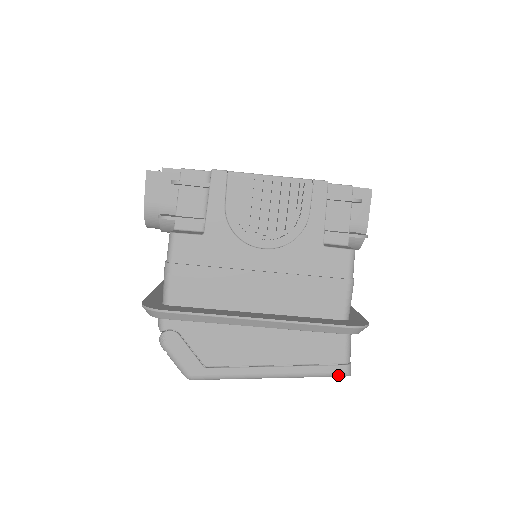
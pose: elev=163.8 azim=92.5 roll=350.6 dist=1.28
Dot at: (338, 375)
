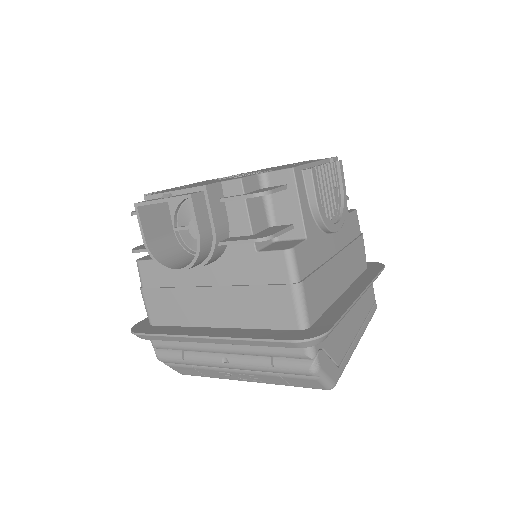
Dot at: occluded
